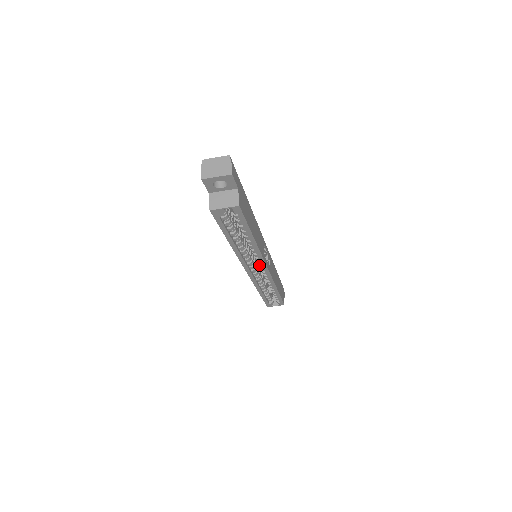
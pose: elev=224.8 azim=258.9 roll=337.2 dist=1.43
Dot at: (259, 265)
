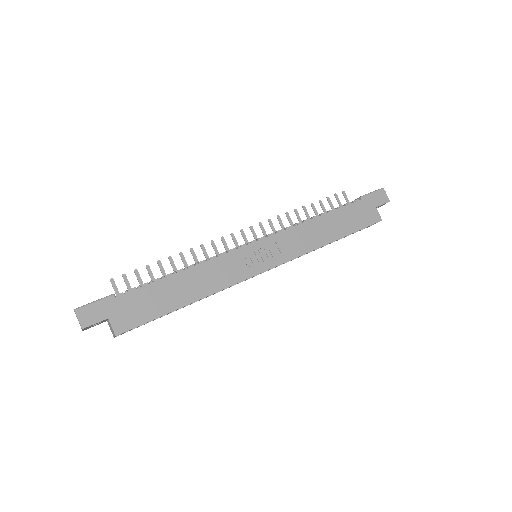
Dot at: occluded
